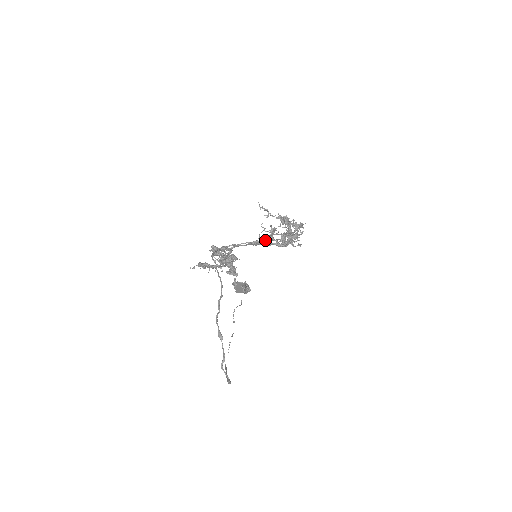
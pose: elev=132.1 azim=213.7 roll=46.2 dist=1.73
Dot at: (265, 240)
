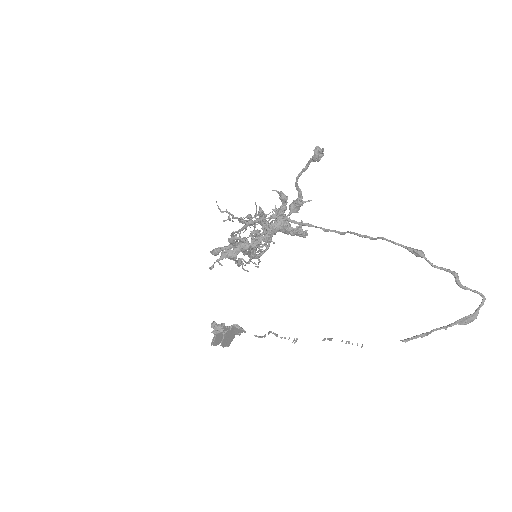
Dot at: occluded
